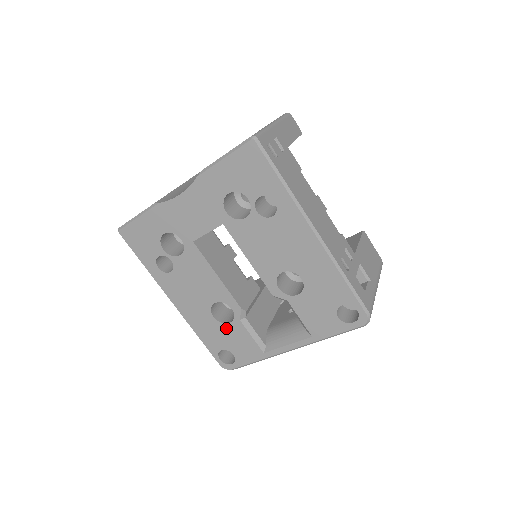
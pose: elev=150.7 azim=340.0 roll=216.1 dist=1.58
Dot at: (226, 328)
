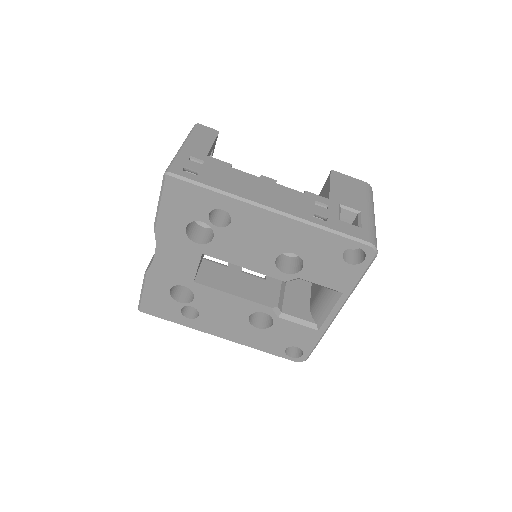
Dot at: (274, 330)
